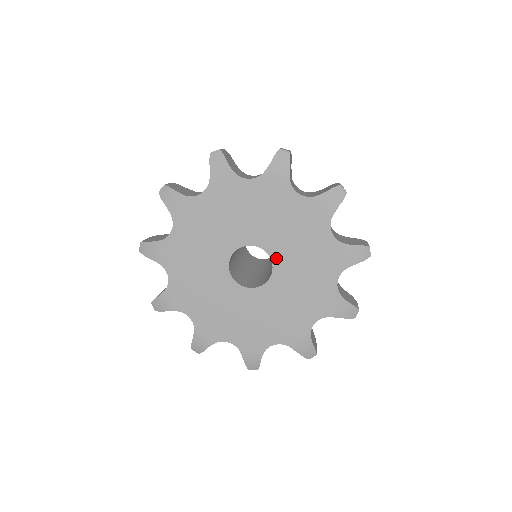
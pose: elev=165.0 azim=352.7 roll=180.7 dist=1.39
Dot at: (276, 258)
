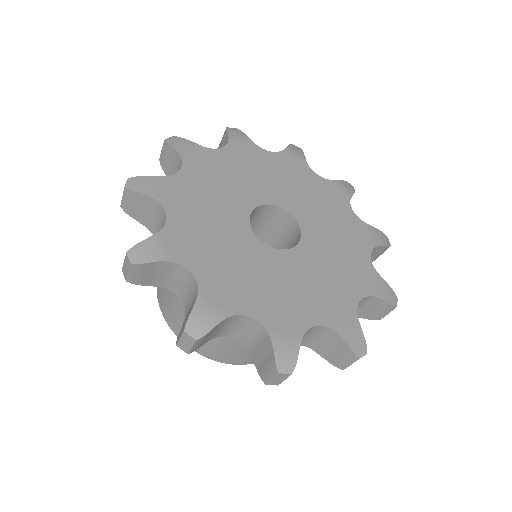
Dot at: (303, 223)
